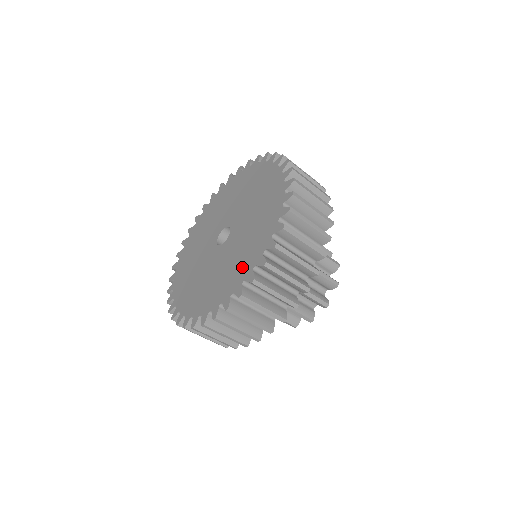
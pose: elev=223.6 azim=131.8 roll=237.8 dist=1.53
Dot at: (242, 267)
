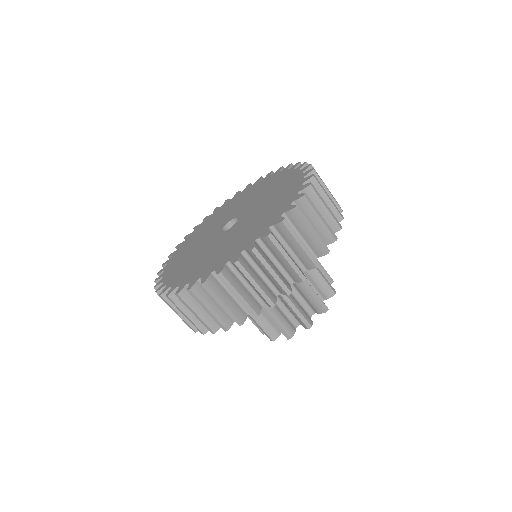
Dot at: (233, 250)
